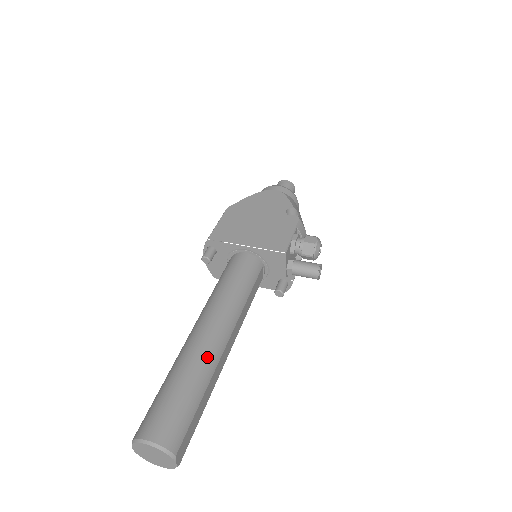
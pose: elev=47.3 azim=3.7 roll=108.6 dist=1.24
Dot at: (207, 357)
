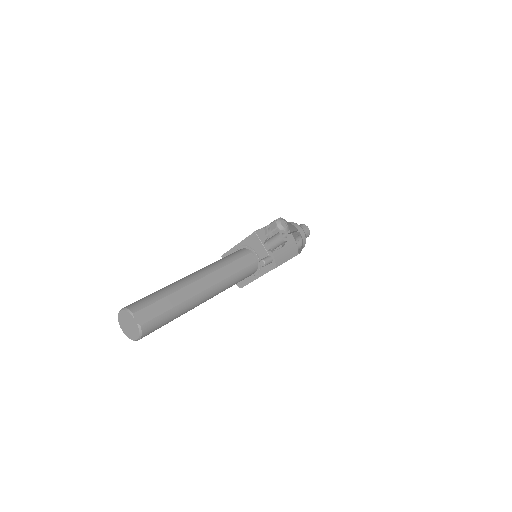
Dot at: (180, 281)
